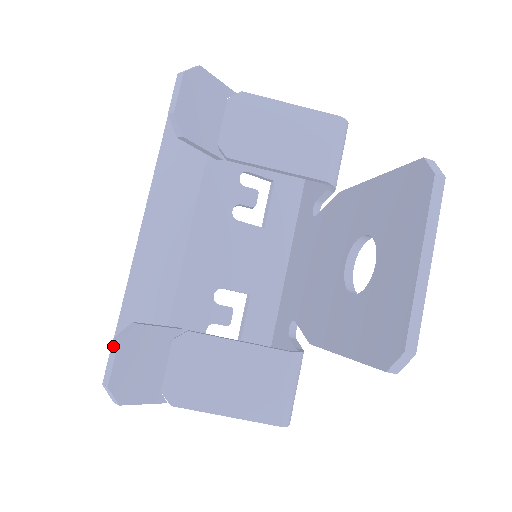
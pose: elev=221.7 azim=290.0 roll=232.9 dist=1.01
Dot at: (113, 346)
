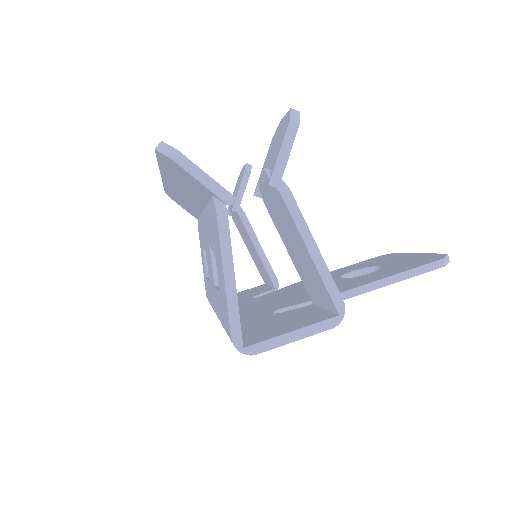
Dot at: occluded
